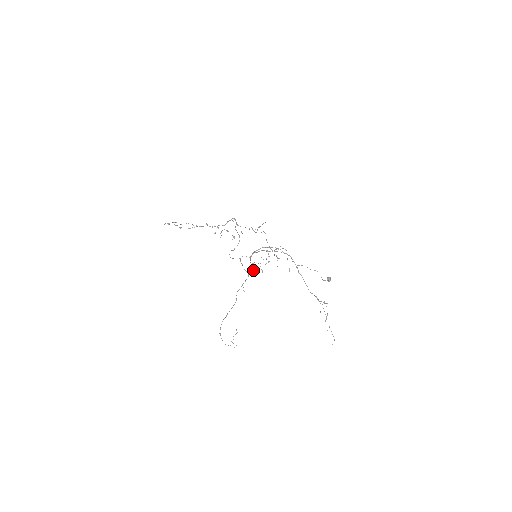
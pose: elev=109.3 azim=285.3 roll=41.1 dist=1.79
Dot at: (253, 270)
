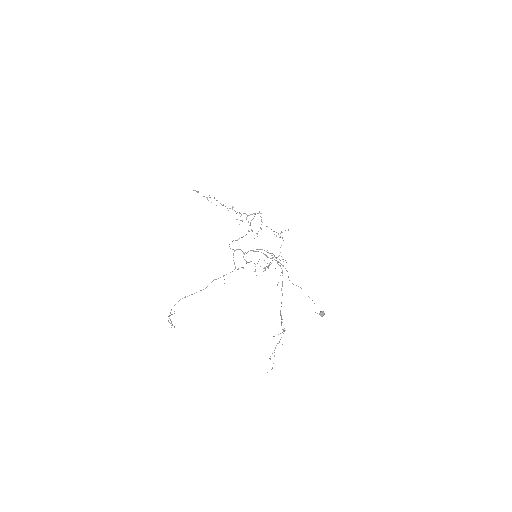
Dot at: (242, 267)
